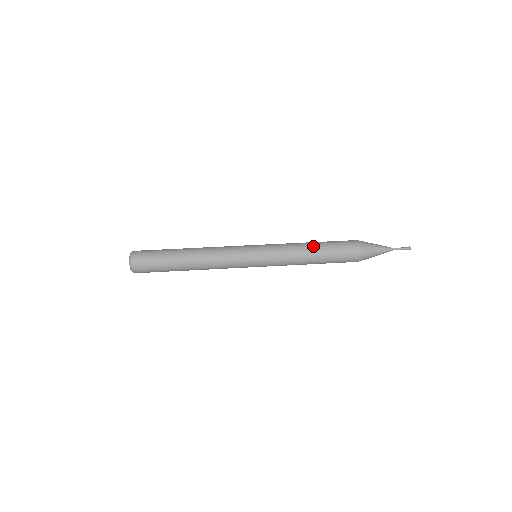
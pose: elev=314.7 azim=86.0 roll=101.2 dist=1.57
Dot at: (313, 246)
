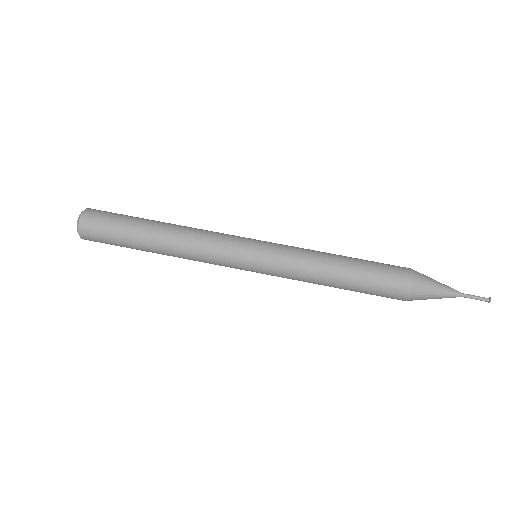
Dot at: (342, 262)
